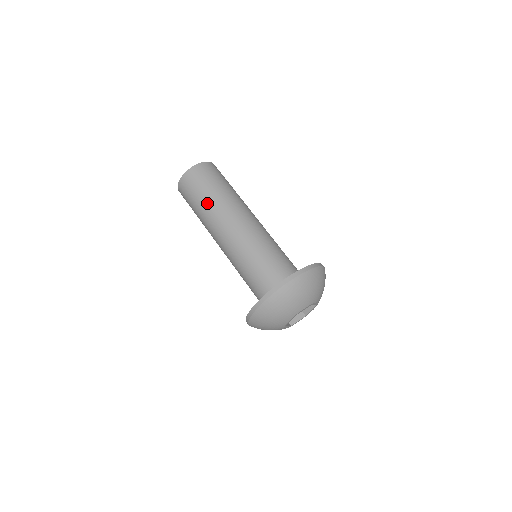
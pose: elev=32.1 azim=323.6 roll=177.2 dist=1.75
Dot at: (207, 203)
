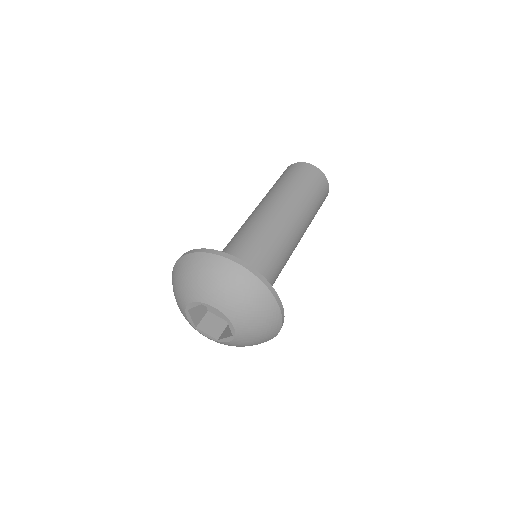
Dot at: occluded
